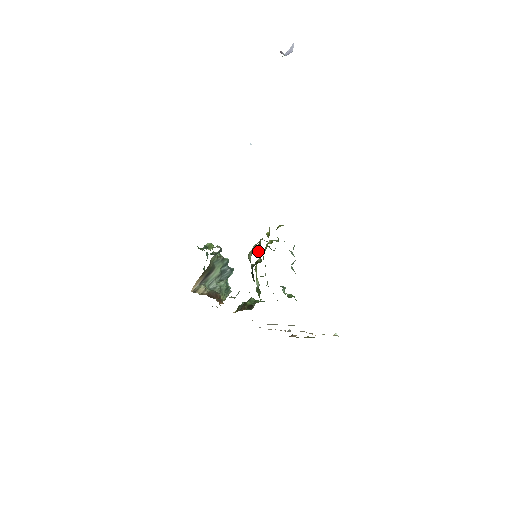
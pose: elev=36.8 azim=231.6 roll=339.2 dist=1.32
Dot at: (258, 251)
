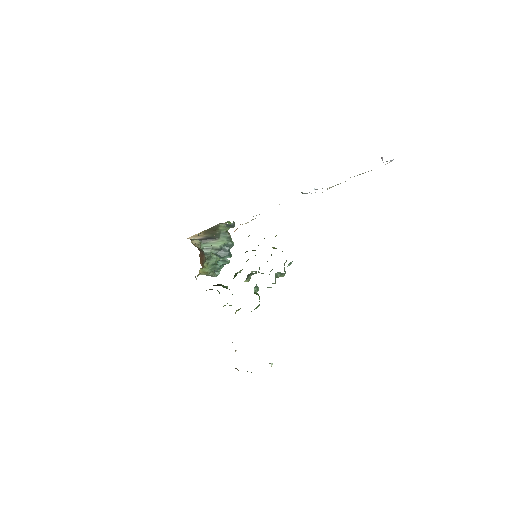
Dot at: occluded
